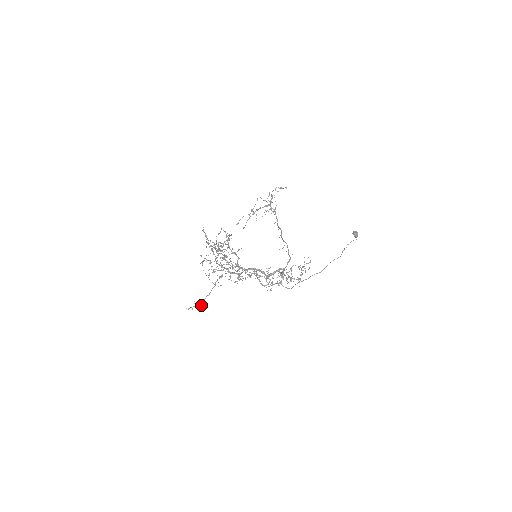
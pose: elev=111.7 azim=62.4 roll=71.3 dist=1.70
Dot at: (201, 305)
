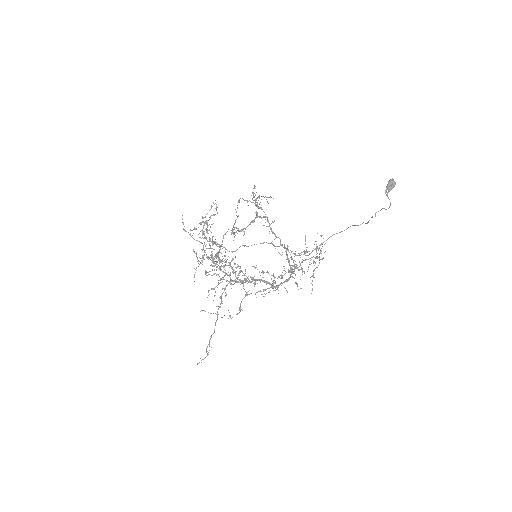
Dot at: (209, 345)
